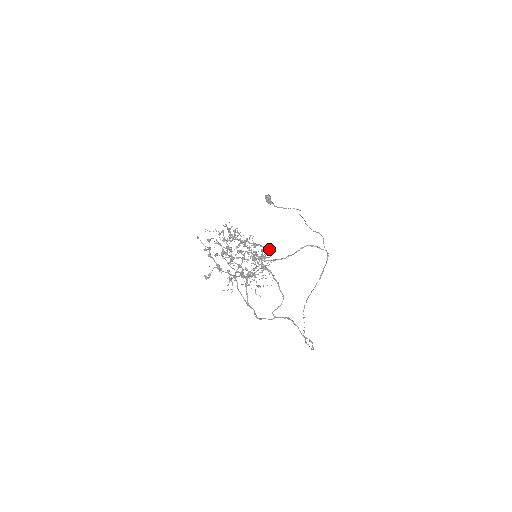
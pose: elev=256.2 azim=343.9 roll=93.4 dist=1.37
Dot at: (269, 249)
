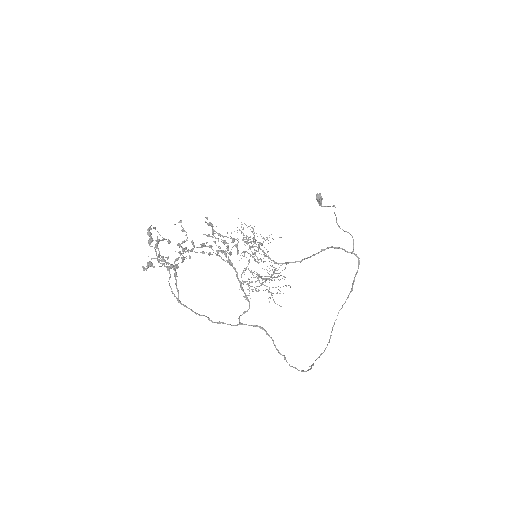
Dot at: (225, 241)
